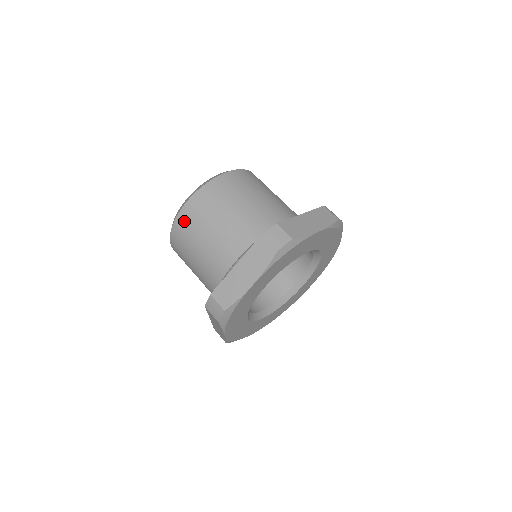
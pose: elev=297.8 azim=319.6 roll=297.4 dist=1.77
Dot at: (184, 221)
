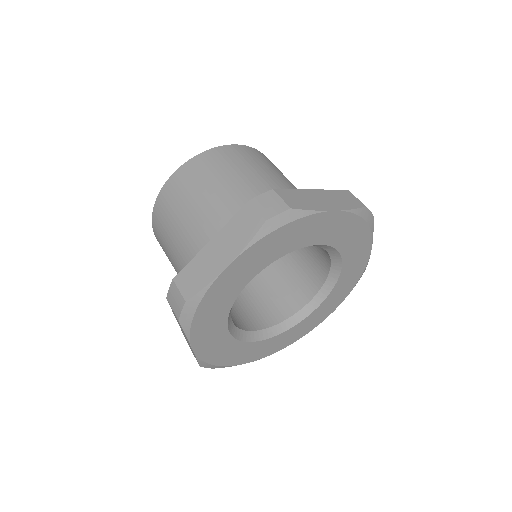
Dot at: (167, 196)
